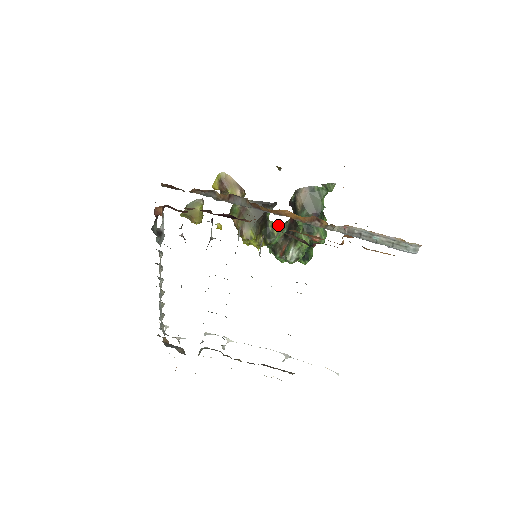
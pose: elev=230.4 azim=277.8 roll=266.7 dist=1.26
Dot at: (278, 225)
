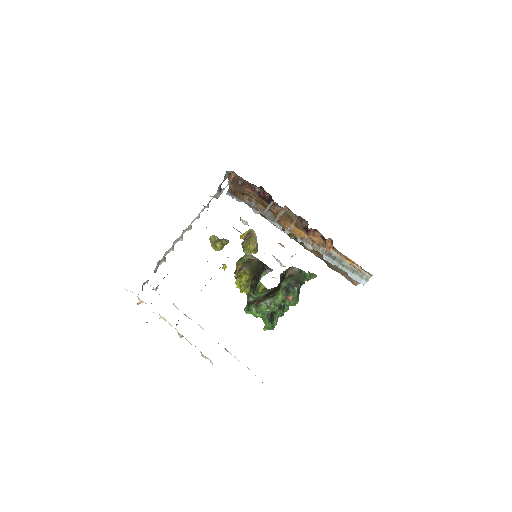
Dot at: (264, 288)
